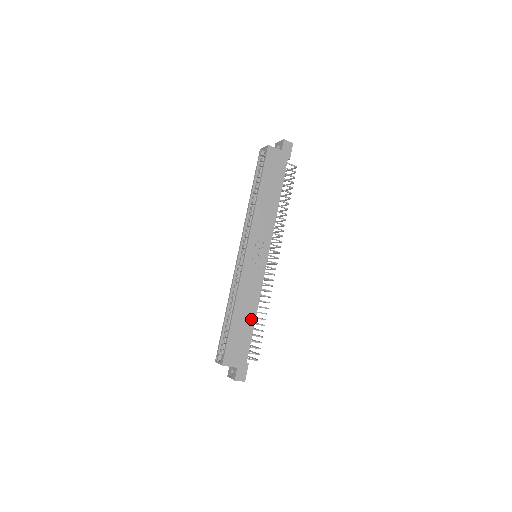
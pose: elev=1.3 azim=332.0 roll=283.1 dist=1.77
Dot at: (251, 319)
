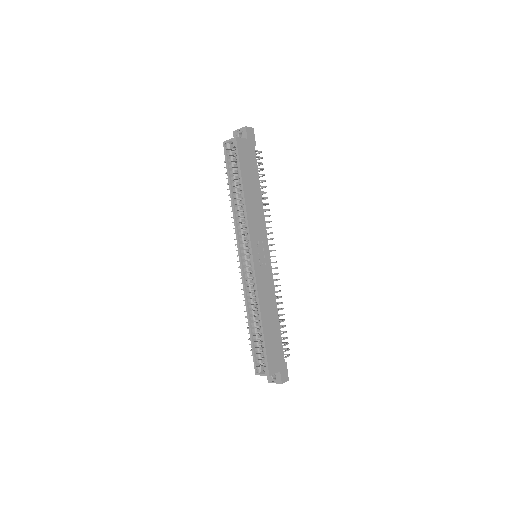
Dot at: (276, 320)
